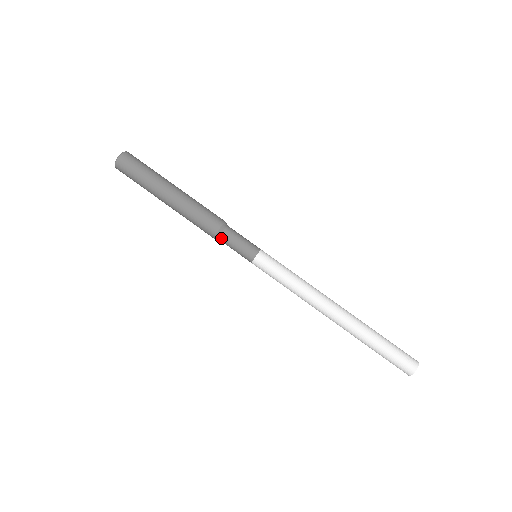
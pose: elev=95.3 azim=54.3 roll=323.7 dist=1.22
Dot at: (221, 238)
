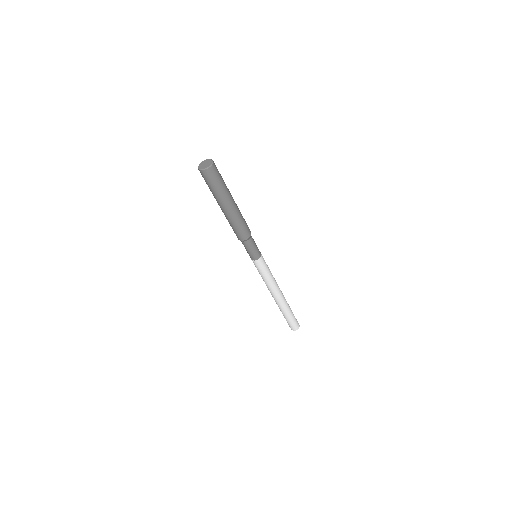
Dot at: occluded
